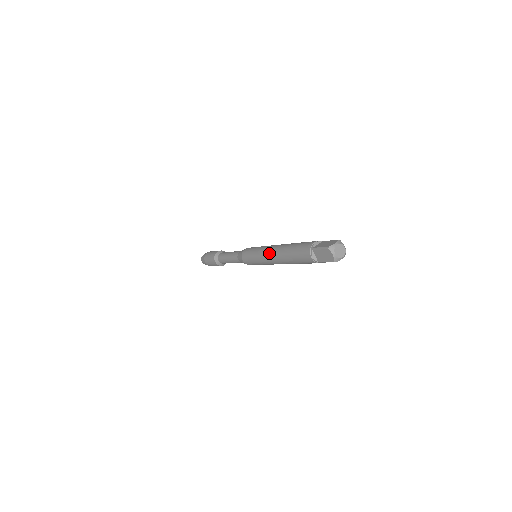
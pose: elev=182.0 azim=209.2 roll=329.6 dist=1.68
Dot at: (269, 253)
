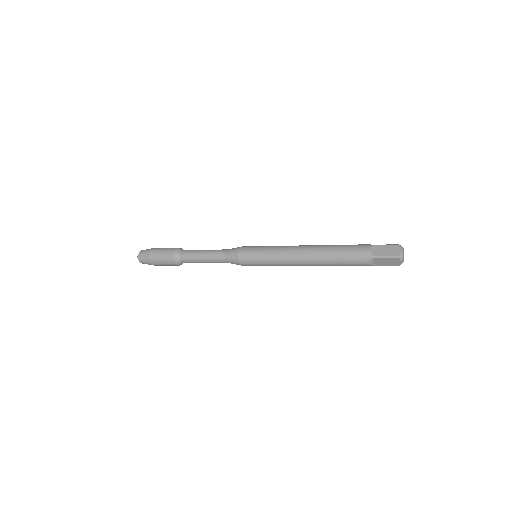
Dot at: (296, 259)
